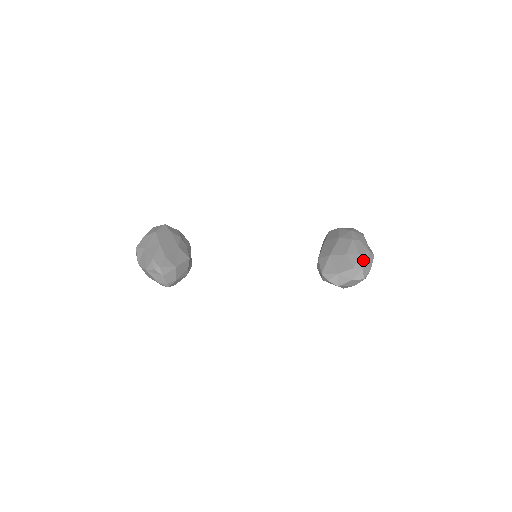
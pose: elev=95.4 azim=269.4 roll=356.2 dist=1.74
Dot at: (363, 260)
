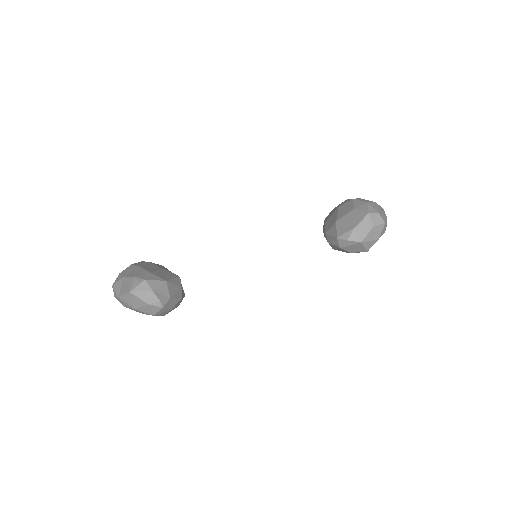
Dot at: (374, 207)
